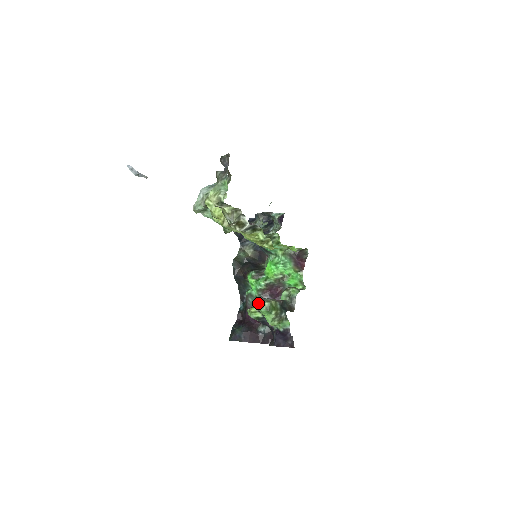
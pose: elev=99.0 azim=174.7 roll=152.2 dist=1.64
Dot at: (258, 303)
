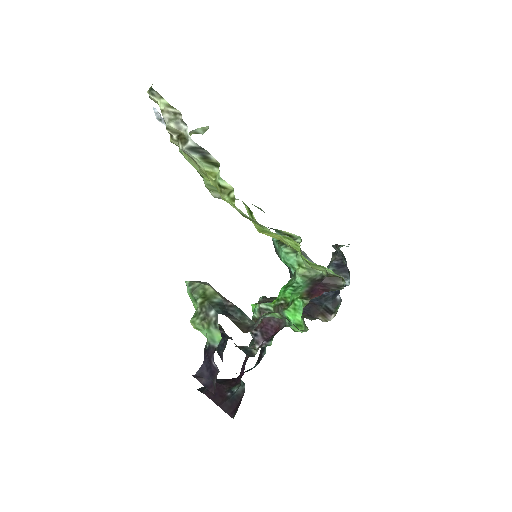
Dot at: occluded
